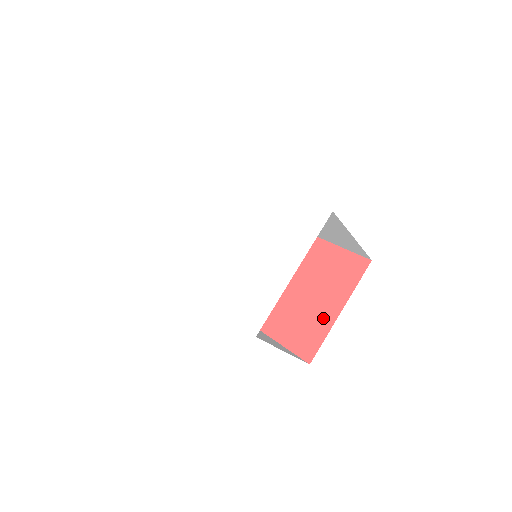
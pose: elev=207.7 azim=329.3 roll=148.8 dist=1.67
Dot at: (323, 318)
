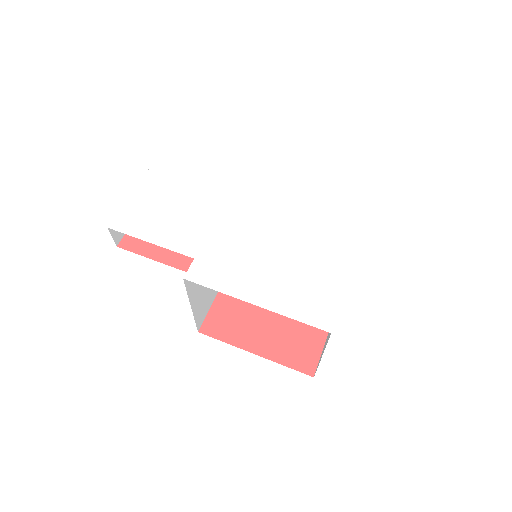
Dot at: (315, 327)
